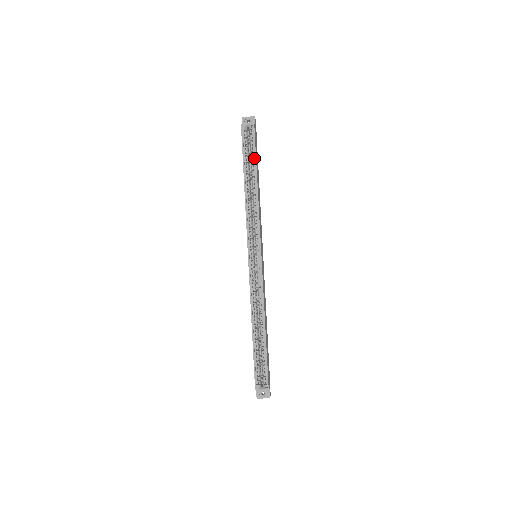
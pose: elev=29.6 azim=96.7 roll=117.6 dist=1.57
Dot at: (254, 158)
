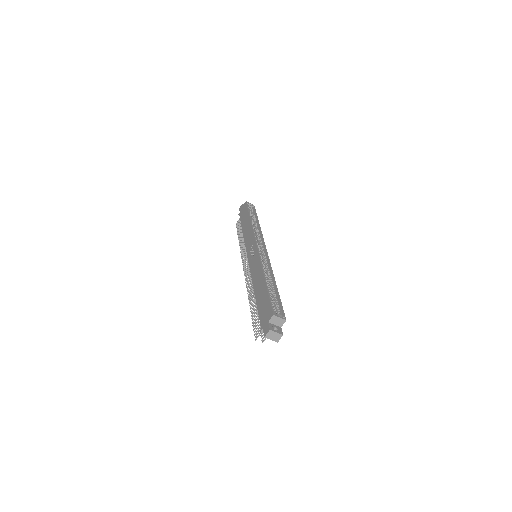
Dot at: (255, 215)
